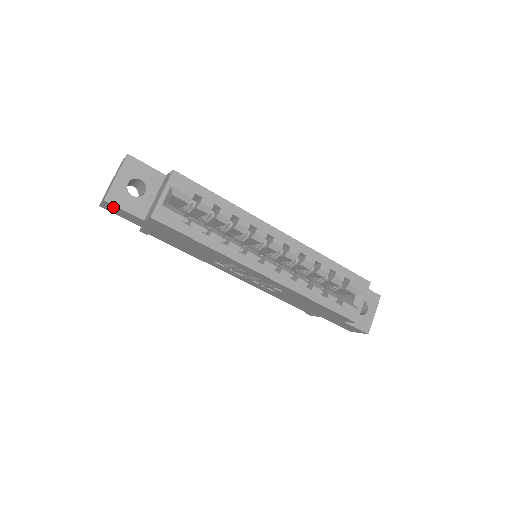
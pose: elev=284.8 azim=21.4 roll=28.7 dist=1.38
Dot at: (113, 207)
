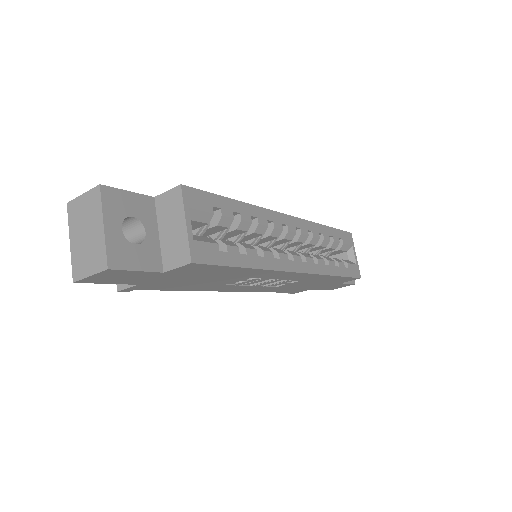
Dot at: (114, 274)
